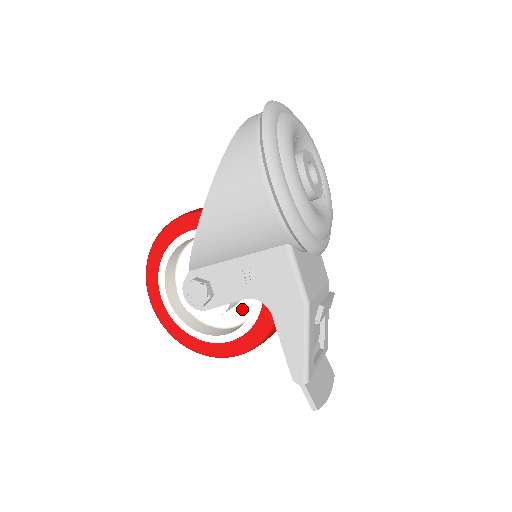
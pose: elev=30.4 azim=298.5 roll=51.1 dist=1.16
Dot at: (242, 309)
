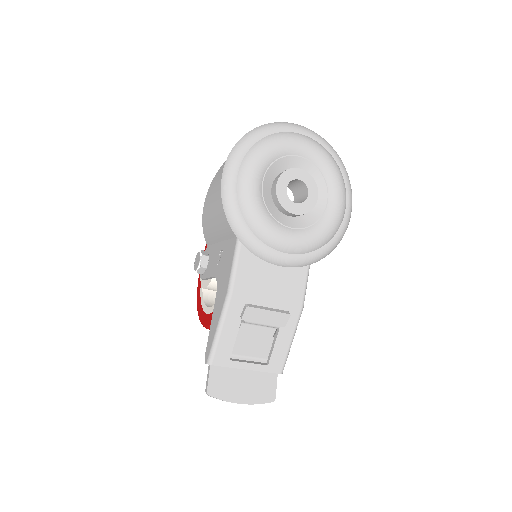
Dot at: occluded
